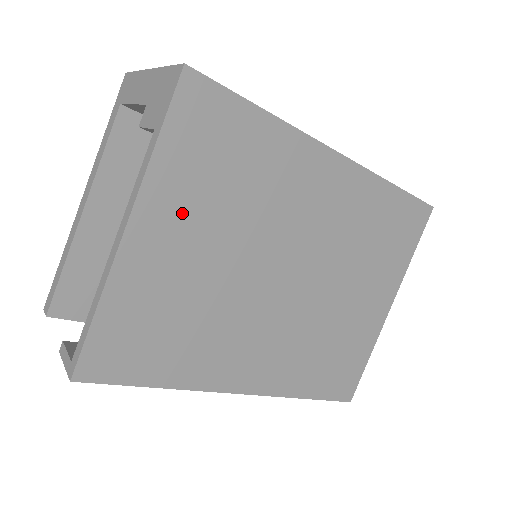
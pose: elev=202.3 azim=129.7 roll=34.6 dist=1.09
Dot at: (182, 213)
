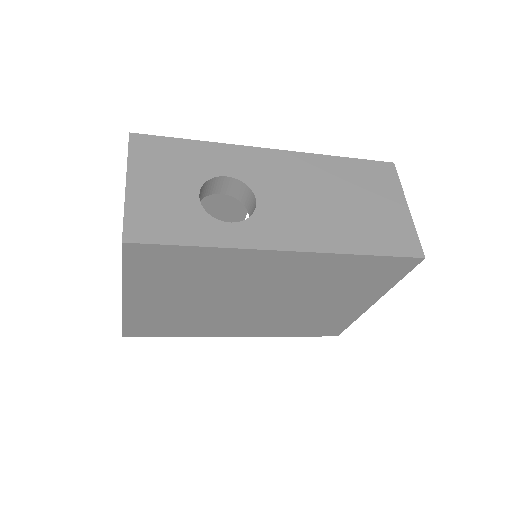
Dot at: (157, 291)
